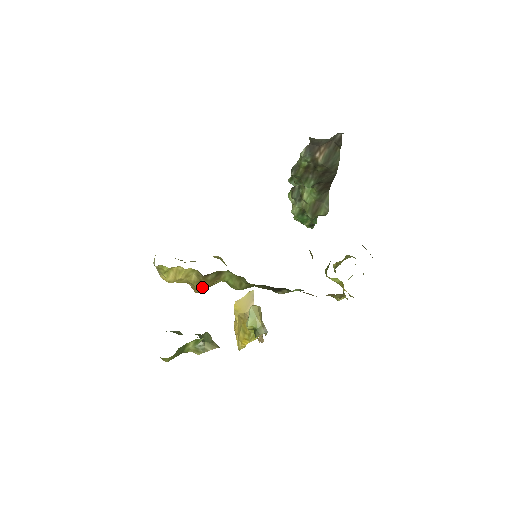
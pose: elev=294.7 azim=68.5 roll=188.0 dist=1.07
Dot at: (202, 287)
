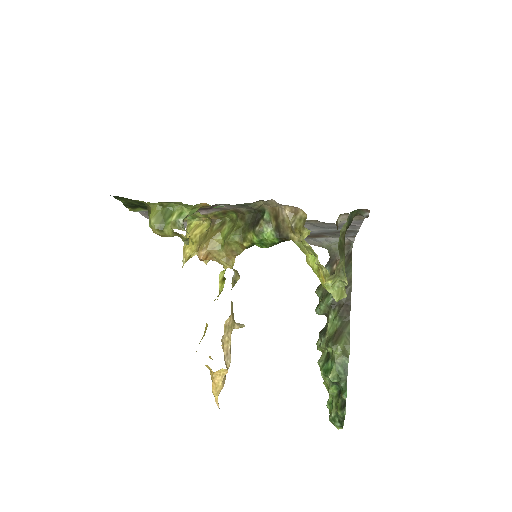
Dot at: (206, 239)
